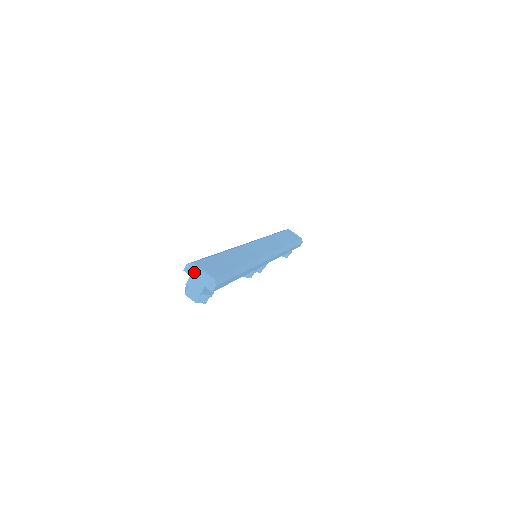
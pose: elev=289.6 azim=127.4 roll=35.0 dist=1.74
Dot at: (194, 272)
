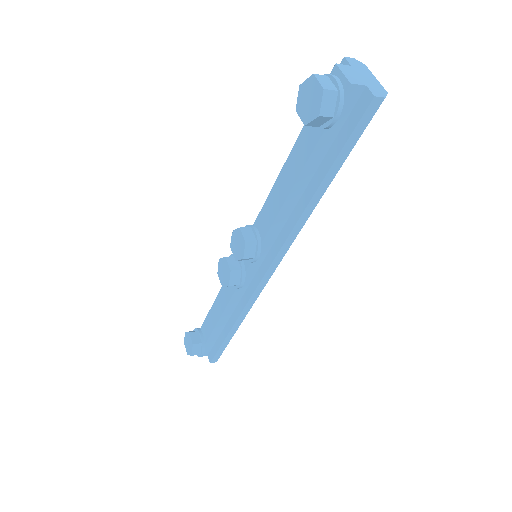
Dot at: (360, 69)
